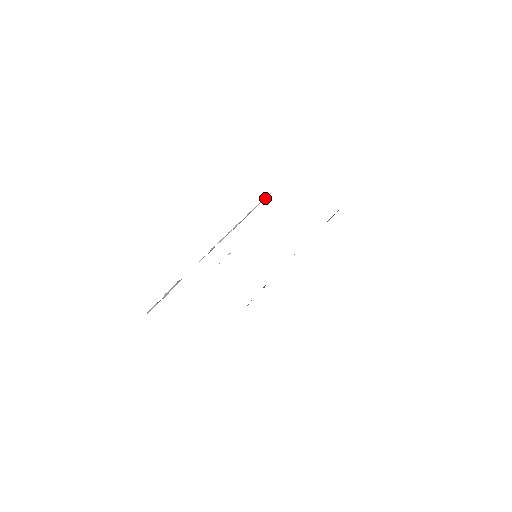
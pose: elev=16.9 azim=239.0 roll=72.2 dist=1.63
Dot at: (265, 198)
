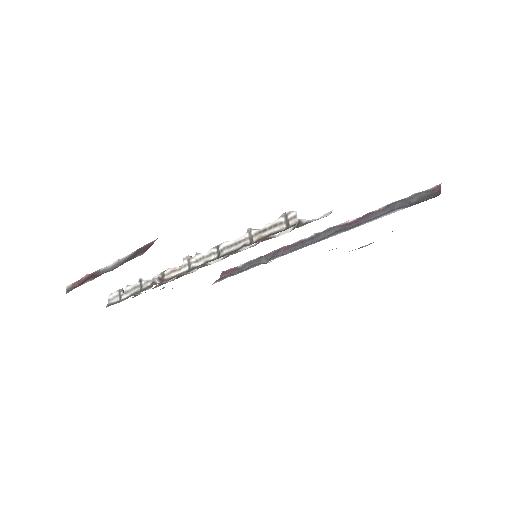
Dot at: (283, 222)
